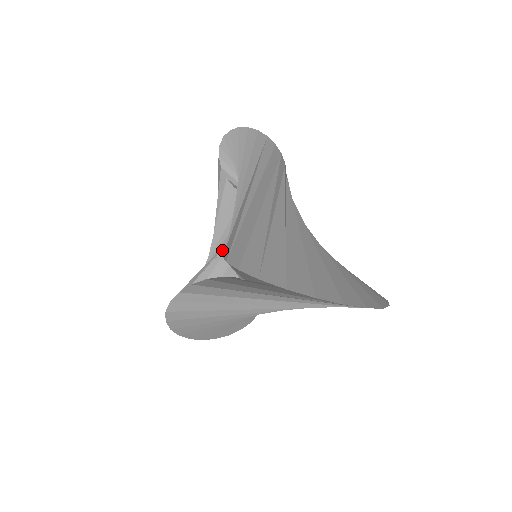
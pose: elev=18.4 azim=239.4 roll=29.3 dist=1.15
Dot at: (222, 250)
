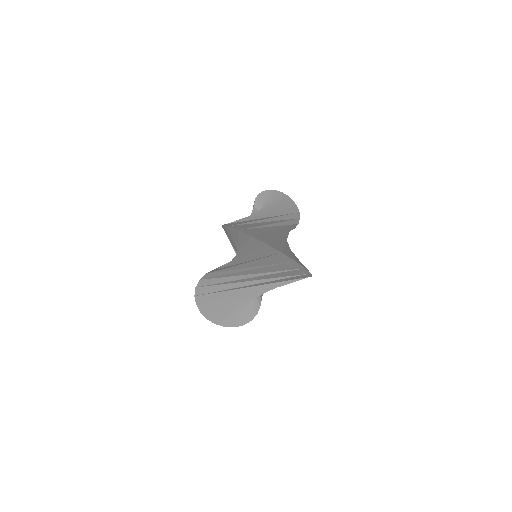
Dot at: occluded
